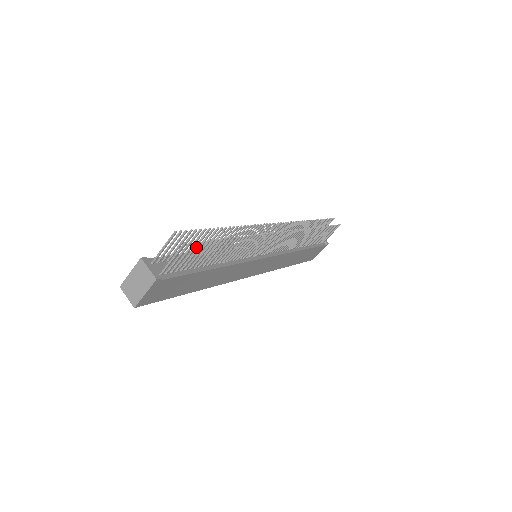
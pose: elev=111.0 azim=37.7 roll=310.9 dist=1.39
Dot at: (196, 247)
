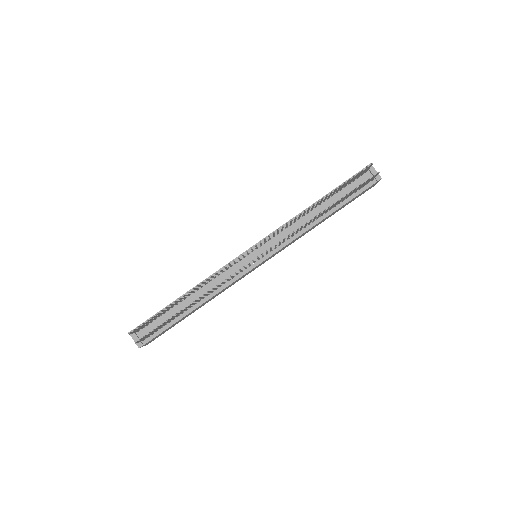
Dot at: (150, 333)
